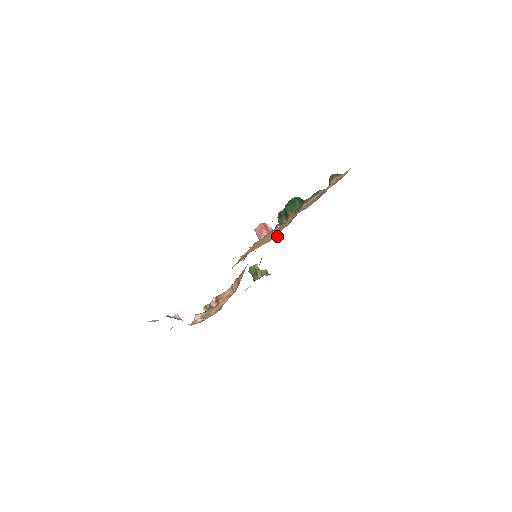
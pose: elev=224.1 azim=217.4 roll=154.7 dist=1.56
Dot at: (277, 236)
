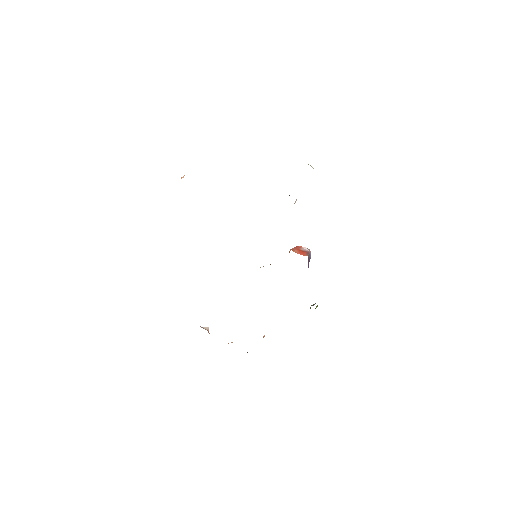
Dot at: (306, 253)
